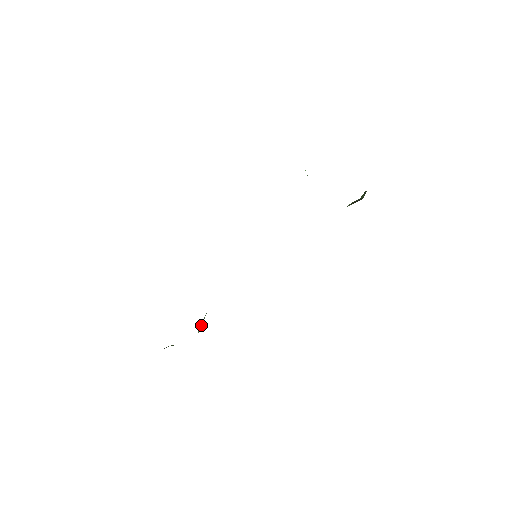
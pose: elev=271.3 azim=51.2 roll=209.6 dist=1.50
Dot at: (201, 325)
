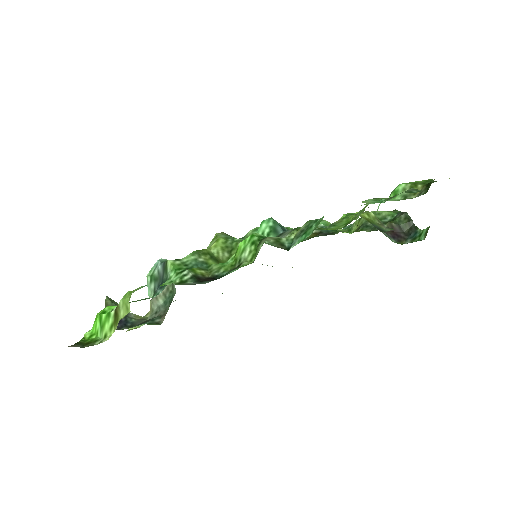
Dot at: (159, 304)
